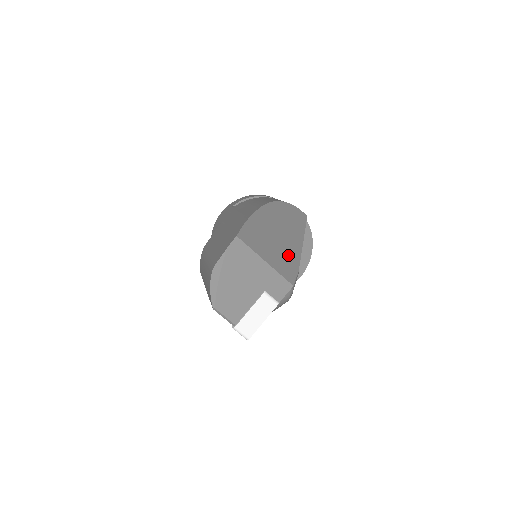
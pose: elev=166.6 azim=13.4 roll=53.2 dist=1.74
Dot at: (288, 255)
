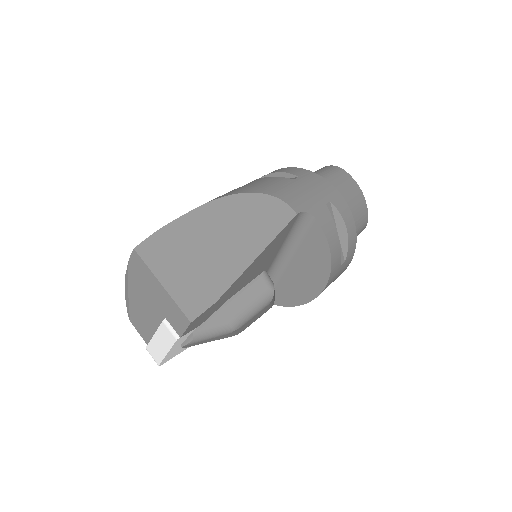
Dot at: (210, 277)
